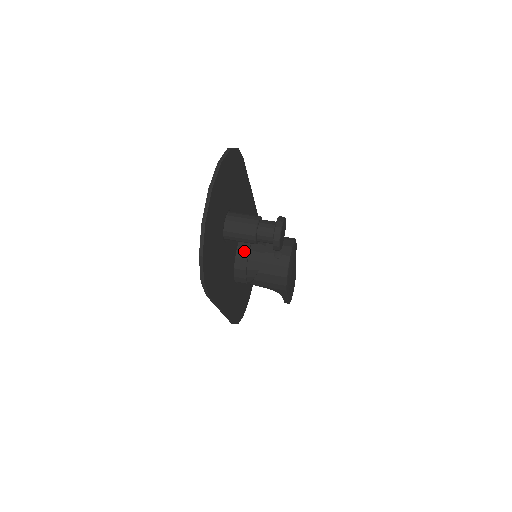
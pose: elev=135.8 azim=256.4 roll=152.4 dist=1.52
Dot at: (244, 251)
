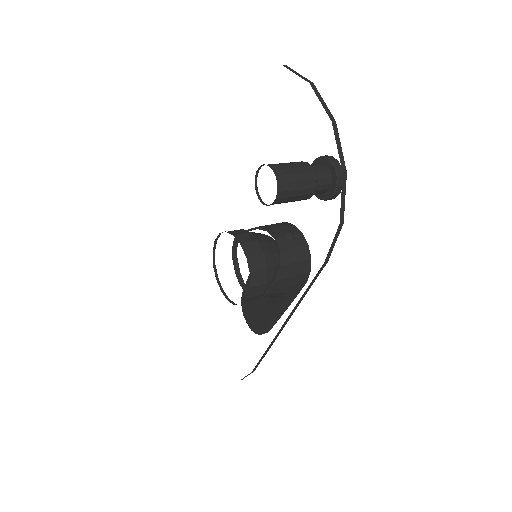
Dot at: (254, 245)
